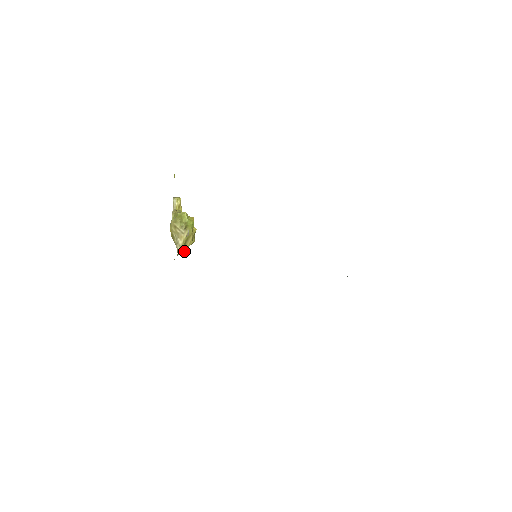
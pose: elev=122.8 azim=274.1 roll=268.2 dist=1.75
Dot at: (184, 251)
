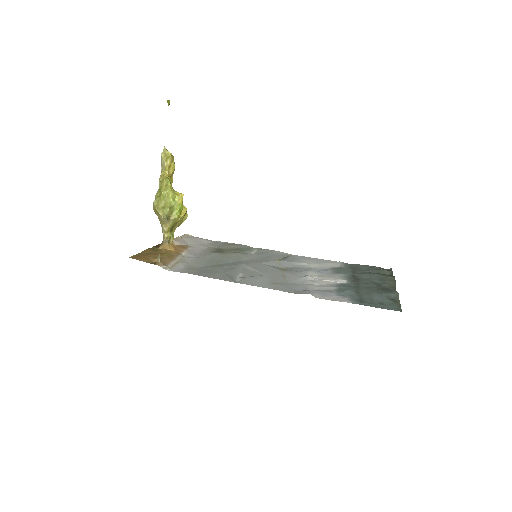
Dot at: (170, 237)
